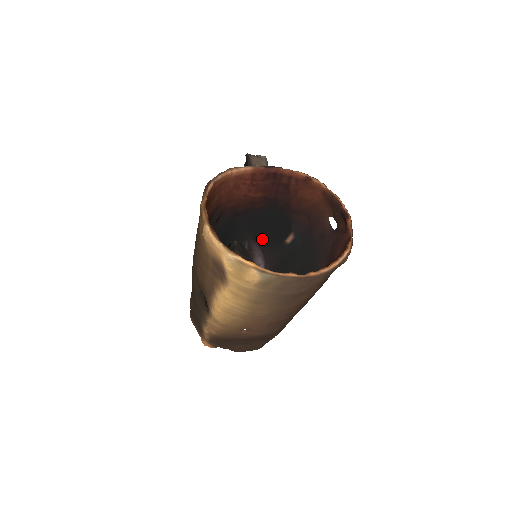
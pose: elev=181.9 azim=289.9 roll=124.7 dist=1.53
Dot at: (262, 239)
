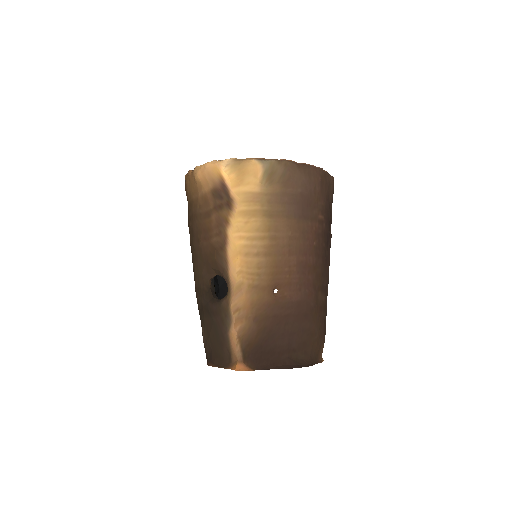
Dot at: occluded
